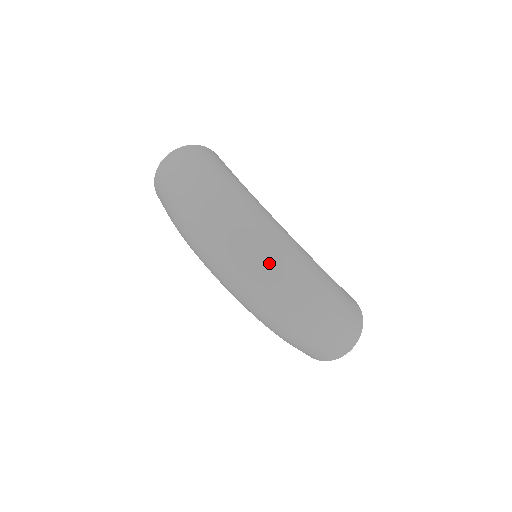
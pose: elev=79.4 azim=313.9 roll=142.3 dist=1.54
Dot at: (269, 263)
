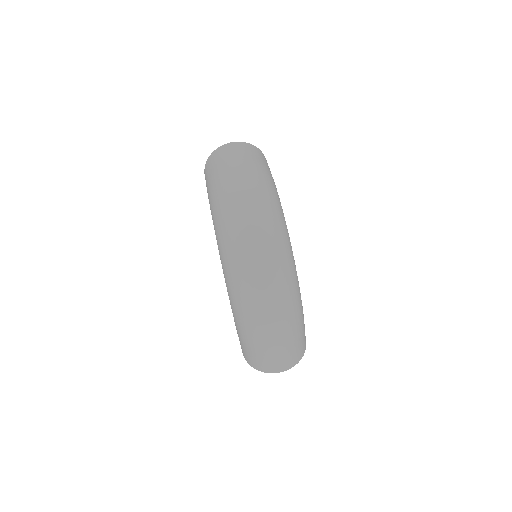
Dot at: (271, 263)
